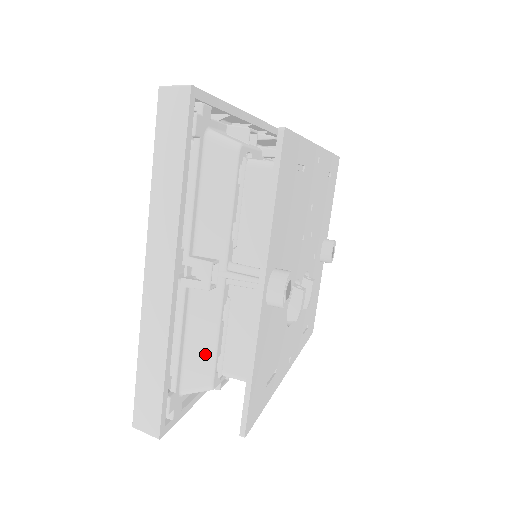
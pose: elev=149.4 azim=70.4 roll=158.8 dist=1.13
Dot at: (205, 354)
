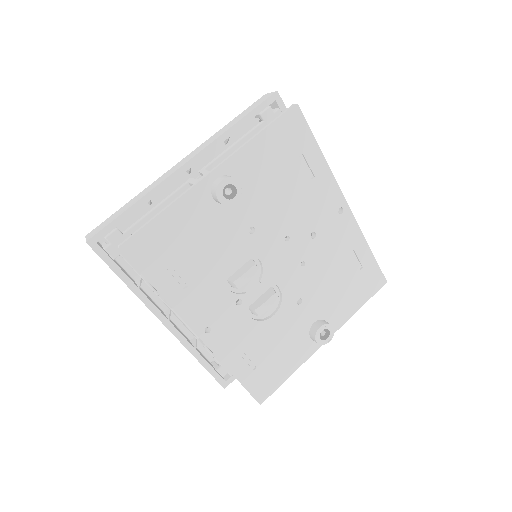
Dot at: occluded
